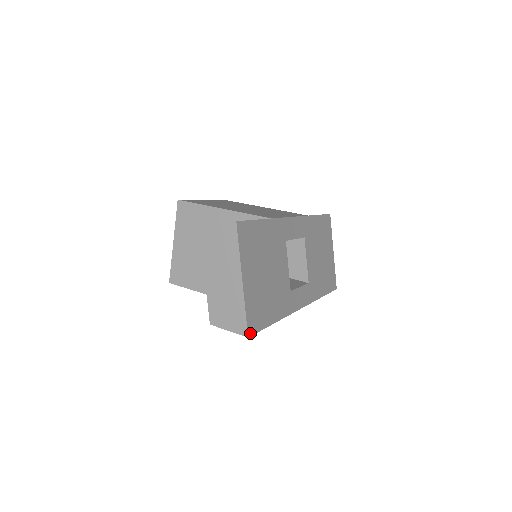
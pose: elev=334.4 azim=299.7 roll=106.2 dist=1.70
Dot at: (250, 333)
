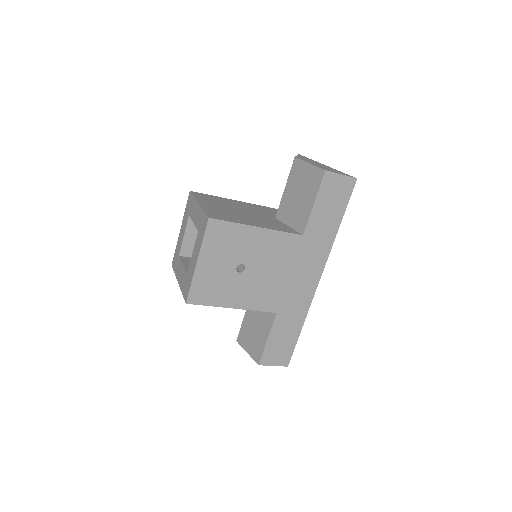
Dot at: (354, 182)
